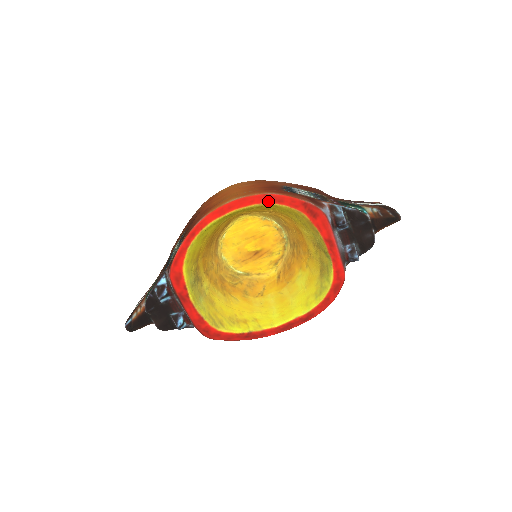
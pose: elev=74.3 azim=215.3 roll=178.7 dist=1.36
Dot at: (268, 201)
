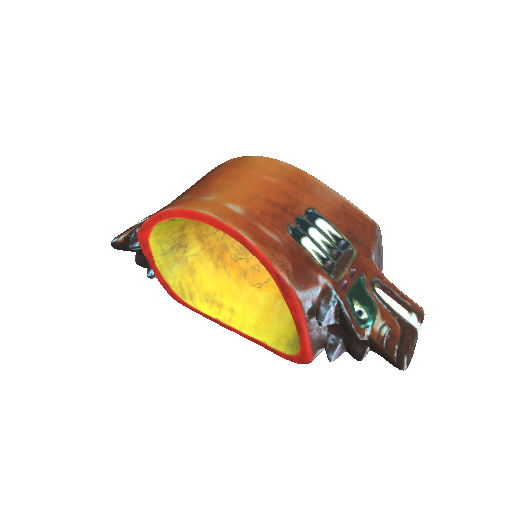
Dot at: (240, 241)
